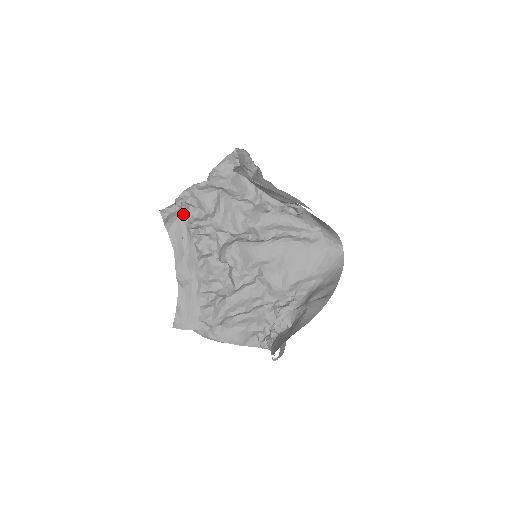
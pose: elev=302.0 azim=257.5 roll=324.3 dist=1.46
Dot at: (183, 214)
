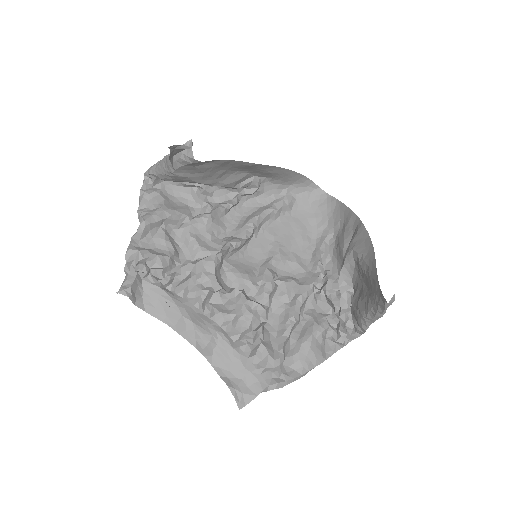
Dot at: (145, 278)
